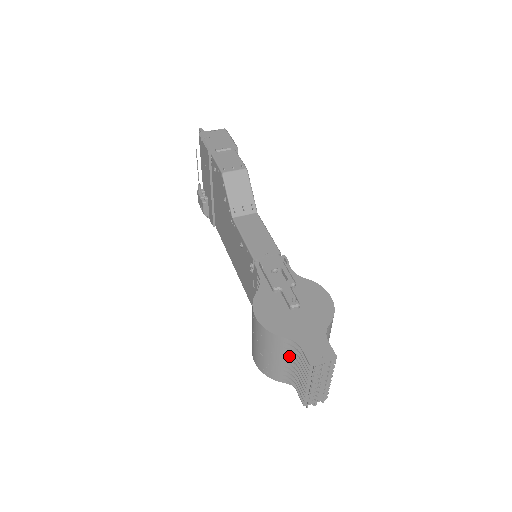
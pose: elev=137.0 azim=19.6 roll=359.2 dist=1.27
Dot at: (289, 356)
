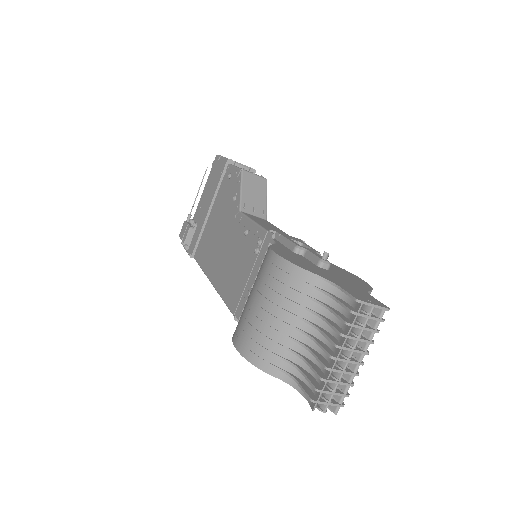
Dot at: (308, 316)
